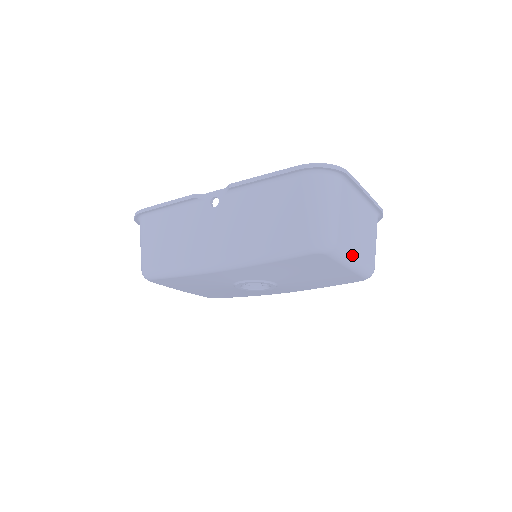
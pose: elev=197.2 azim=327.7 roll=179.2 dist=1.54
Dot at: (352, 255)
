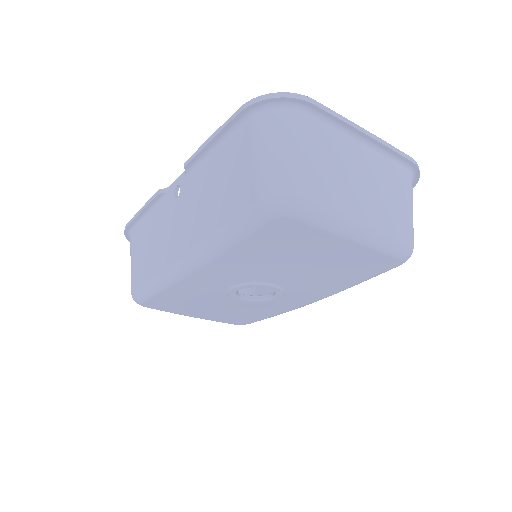
Dot at: (347, 218)
